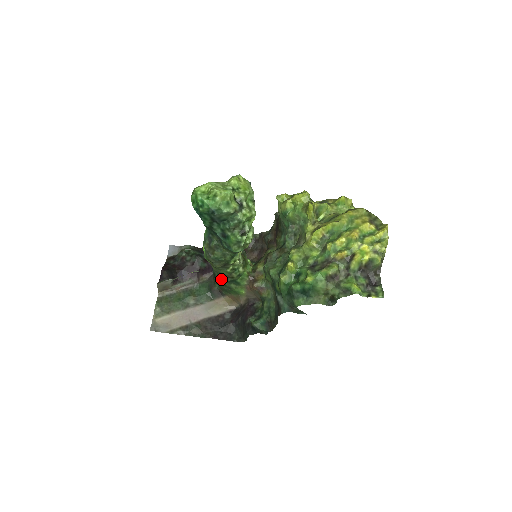
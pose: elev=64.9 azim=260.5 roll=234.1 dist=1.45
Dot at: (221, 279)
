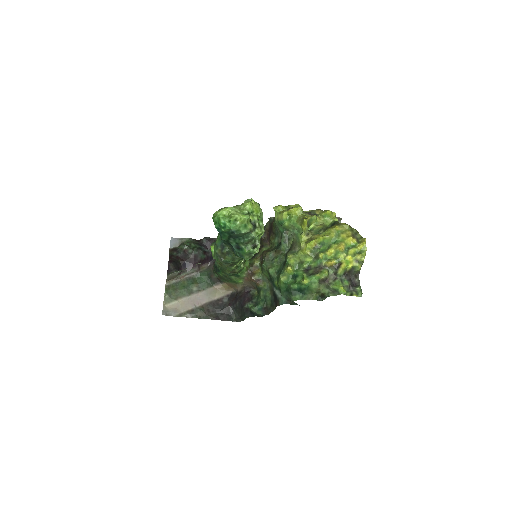
Dot at: (224, 272)
